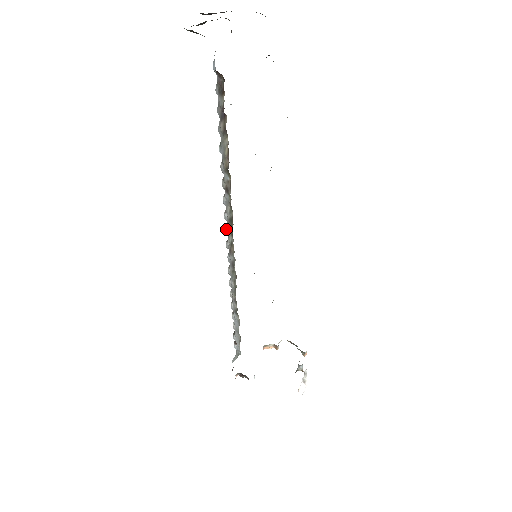
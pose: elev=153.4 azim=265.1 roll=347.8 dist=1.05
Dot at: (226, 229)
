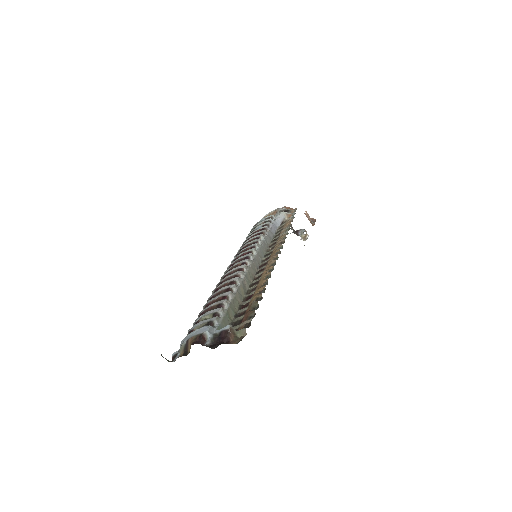
Dot at: occluded
